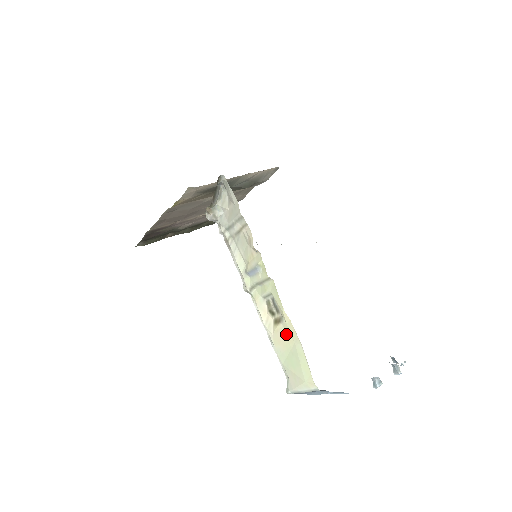
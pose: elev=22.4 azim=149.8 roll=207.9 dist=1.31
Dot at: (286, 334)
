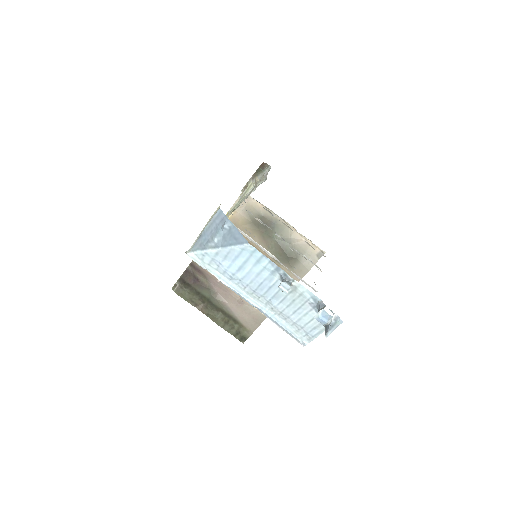
Dot at: occluded
